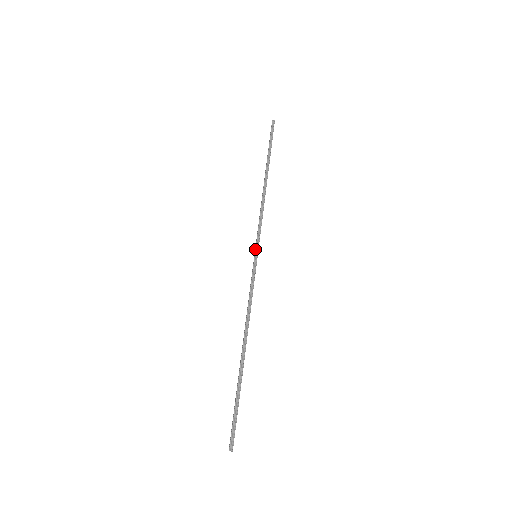
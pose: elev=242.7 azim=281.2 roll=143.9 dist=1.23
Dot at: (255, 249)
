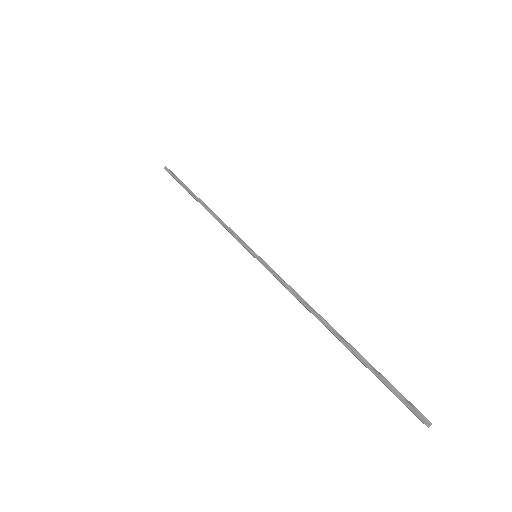
Dot at: (249, 252)
